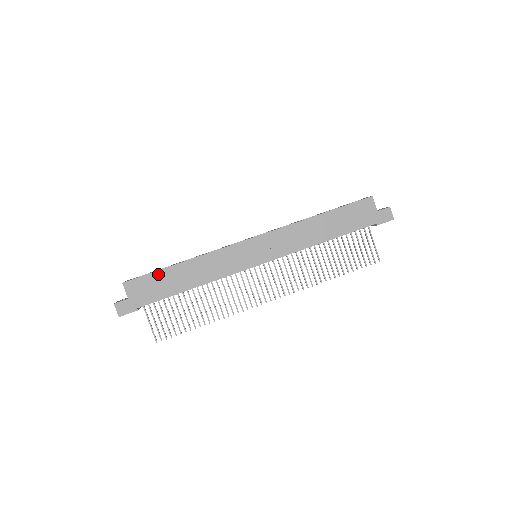
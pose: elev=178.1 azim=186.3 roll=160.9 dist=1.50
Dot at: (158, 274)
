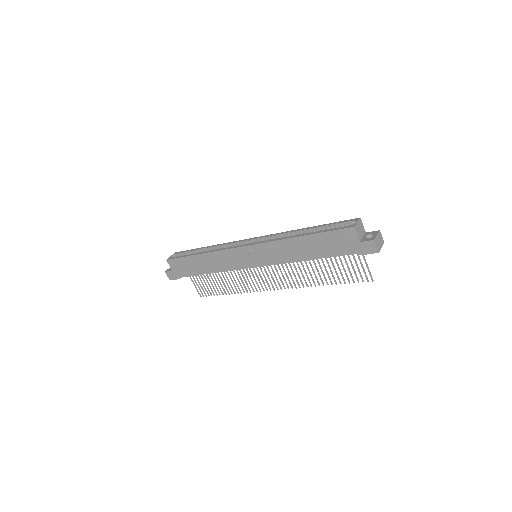
Dot at: (186, 259)
